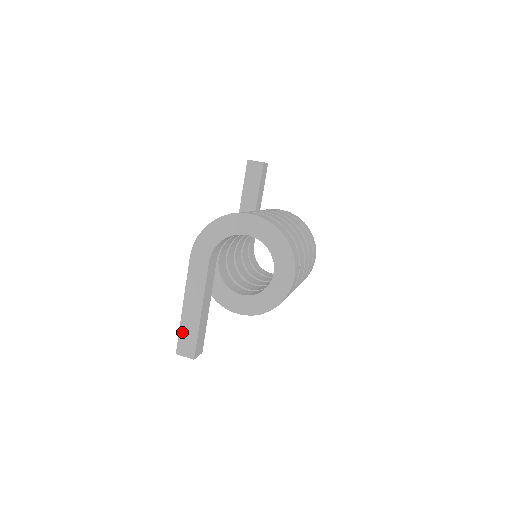
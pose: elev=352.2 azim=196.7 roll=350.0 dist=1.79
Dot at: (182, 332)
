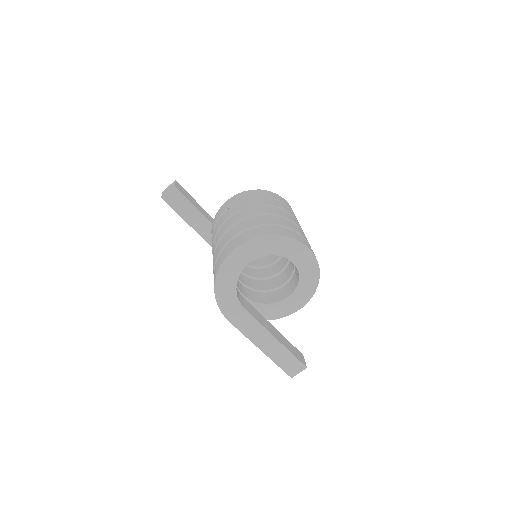
Dot at: (280, 364)
